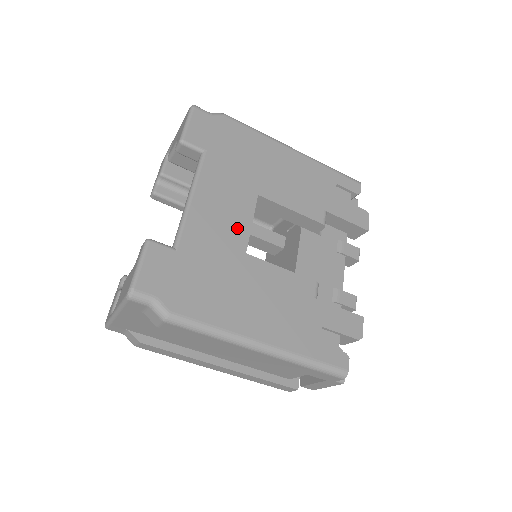
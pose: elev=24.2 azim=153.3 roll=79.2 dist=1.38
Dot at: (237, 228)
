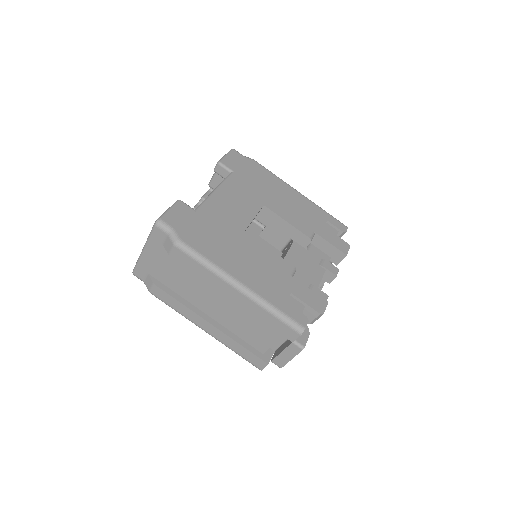
Dot at: (243, 216)
